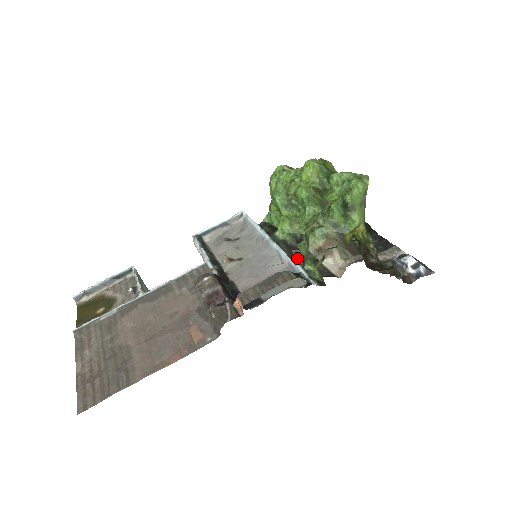
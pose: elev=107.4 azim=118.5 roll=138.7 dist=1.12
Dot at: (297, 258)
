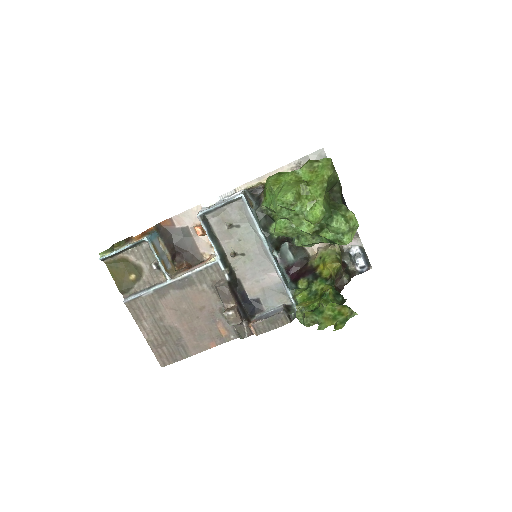
Dot at: occluded
